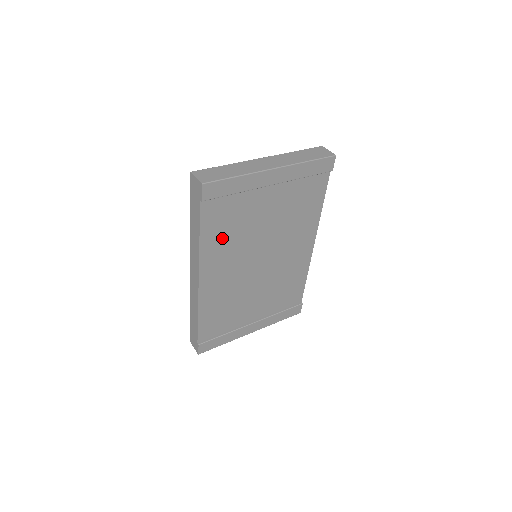
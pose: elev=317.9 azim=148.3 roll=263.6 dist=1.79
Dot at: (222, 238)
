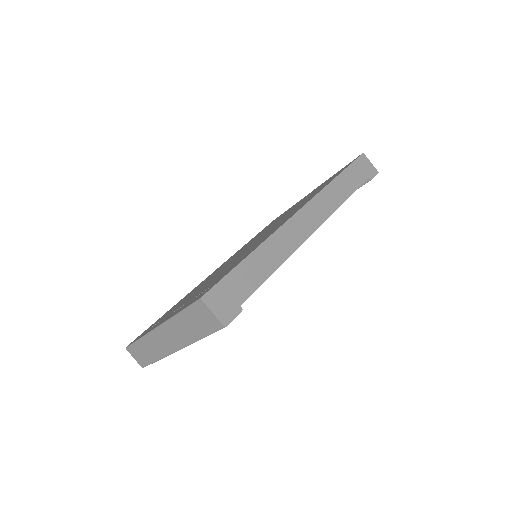
Dot at: occluded
